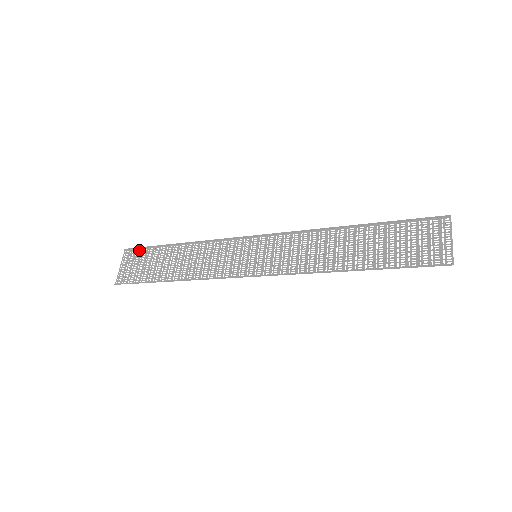
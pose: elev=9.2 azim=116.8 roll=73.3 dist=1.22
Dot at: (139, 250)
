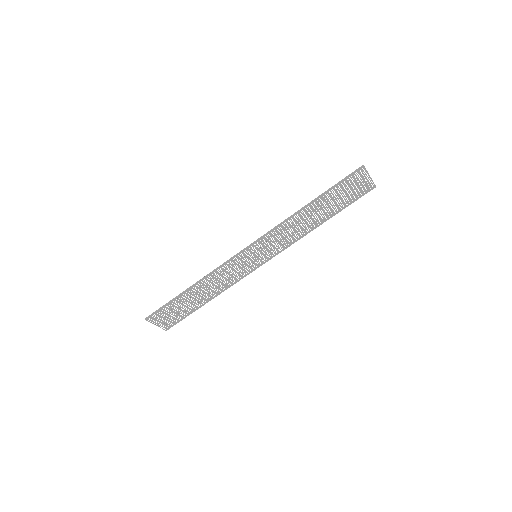
Dot at: (177, 322)
